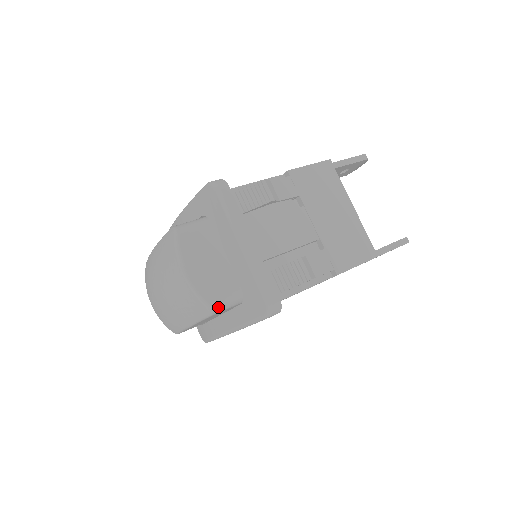
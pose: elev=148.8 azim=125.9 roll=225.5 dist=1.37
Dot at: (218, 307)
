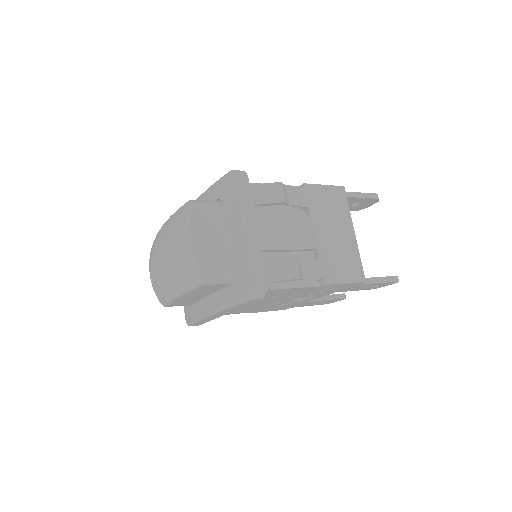
Dot at: (209, 279)
